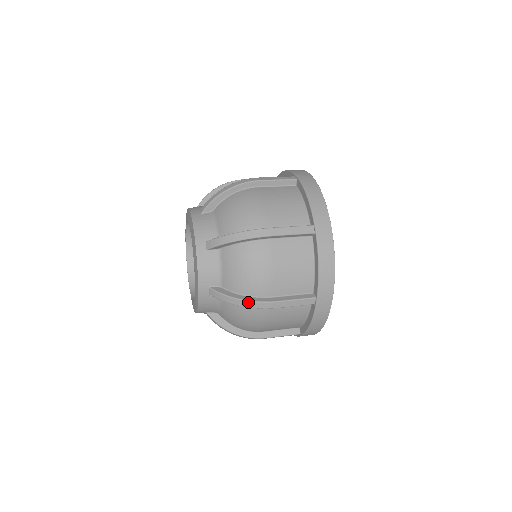
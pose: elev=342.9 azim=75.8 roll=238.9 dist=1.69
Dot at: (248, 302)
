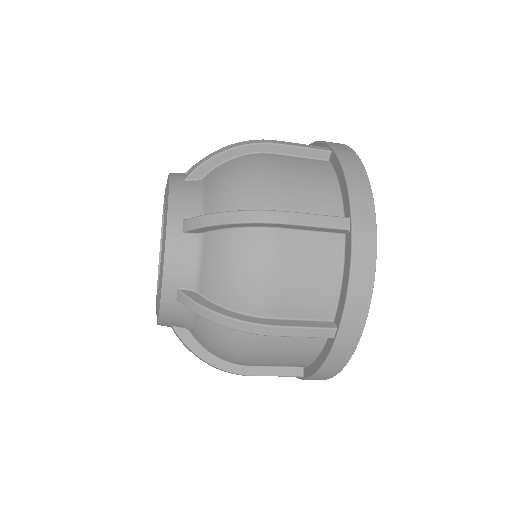
Dot at: (243, 212)
